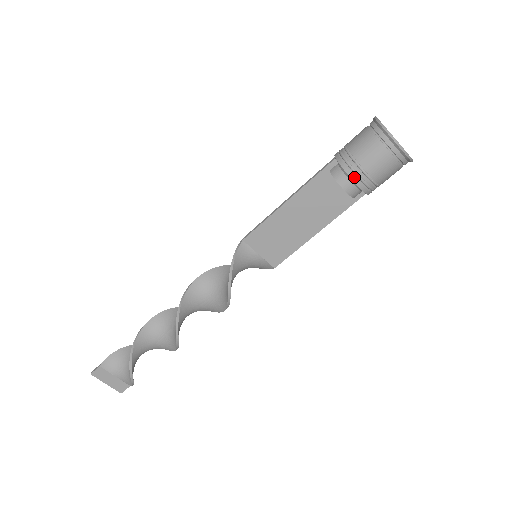
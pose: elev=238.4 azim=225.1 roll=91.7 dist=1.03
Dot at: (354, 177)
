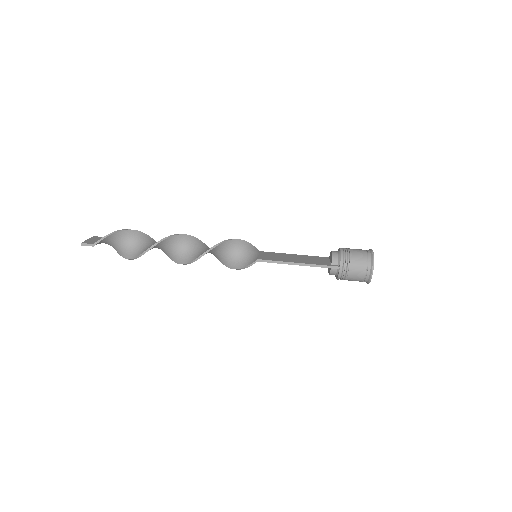
Dot at: (341, 248)
